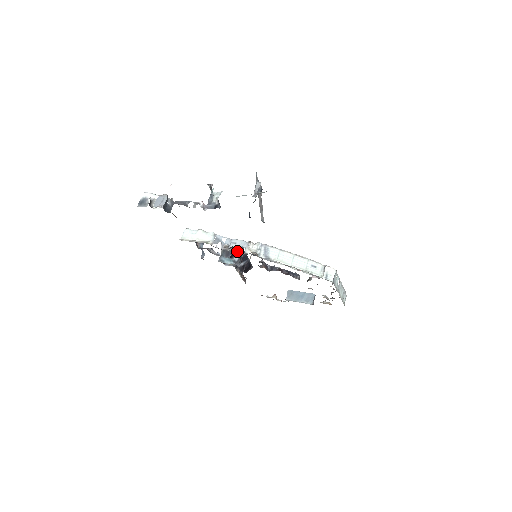
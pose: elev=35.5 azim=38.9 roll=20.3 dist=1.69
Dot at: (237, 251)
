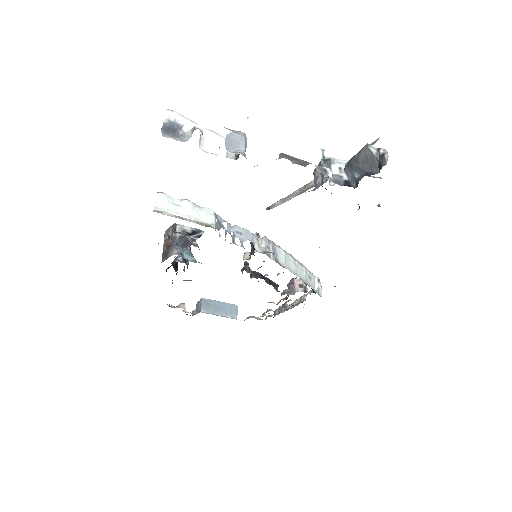
Dot at: occluded
